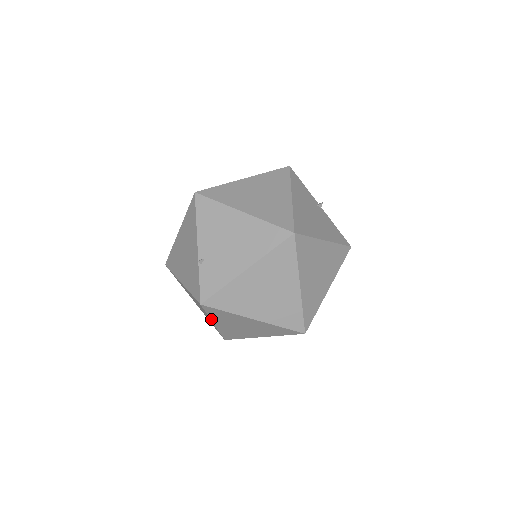
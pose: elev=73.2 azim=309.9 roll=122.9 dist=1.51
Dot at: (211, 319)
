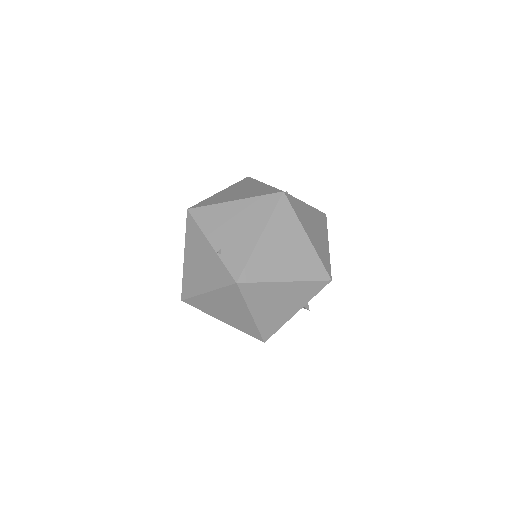
Dot at: (248, 307)
